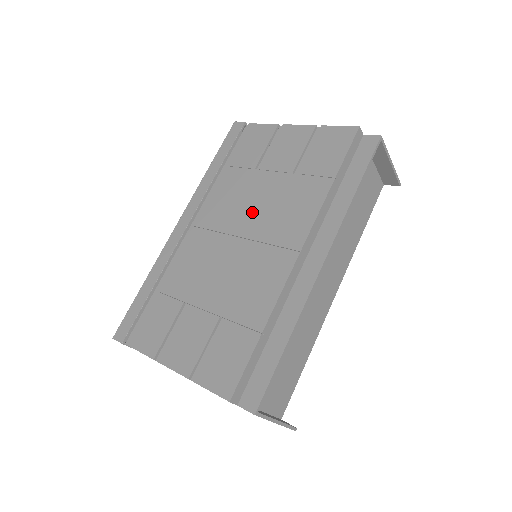
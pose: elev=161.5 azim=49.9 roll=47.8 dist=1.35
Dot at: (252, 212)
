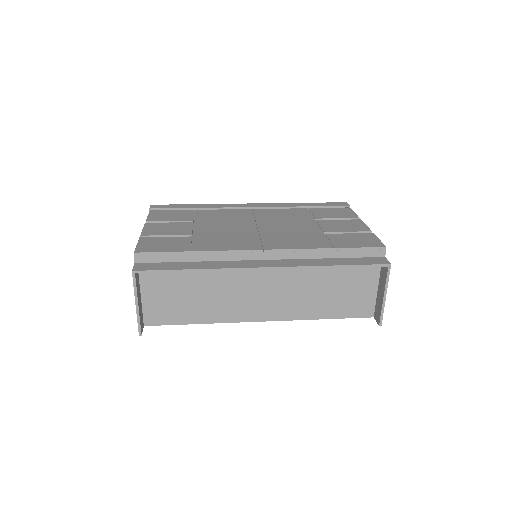
Dot at: (280, 226)
